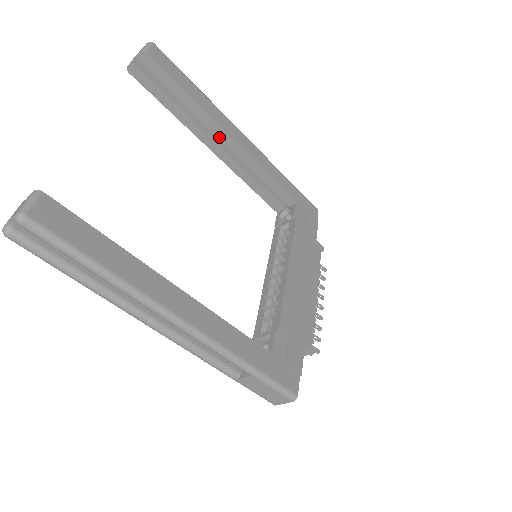
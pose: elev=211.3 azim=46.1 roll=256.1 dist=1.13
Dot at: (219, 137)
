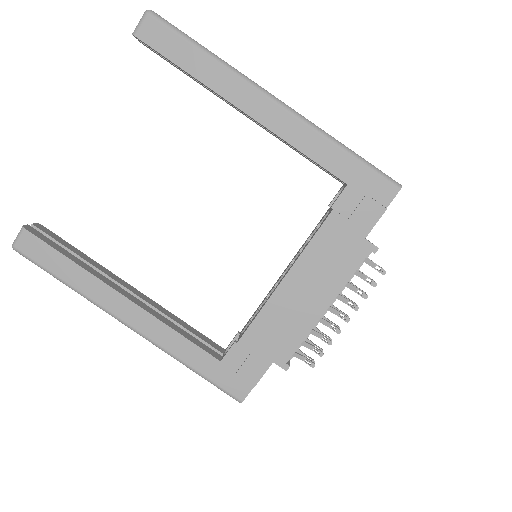
Dot at: occluded
